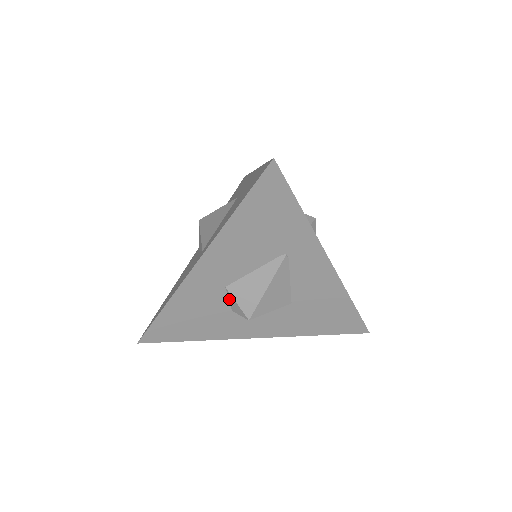
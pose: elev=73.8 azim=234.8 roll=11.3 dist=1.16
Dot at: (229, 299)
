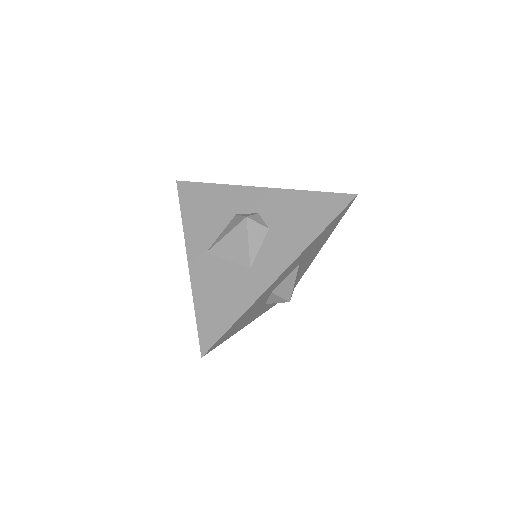
Dot at: occluded
